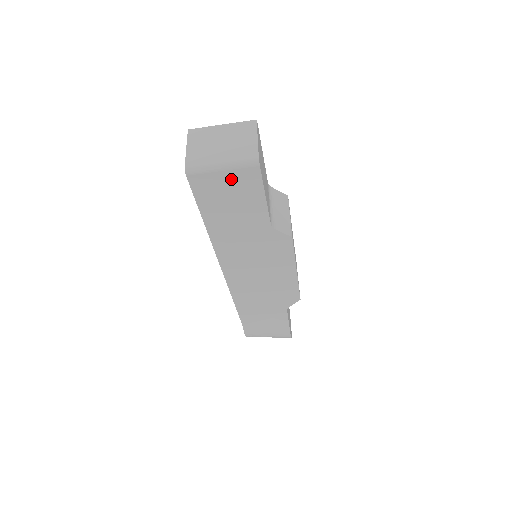
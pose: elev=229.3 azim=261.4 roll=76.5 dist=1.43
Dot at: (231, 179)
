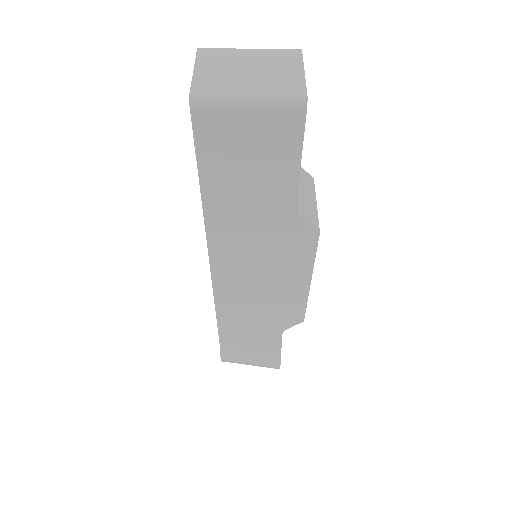
Dot at: (258, 125)
